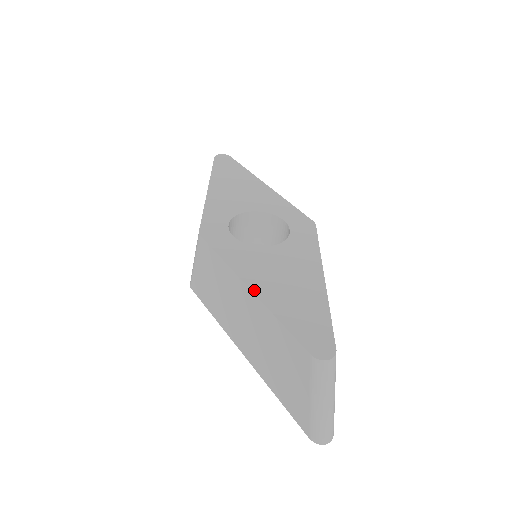
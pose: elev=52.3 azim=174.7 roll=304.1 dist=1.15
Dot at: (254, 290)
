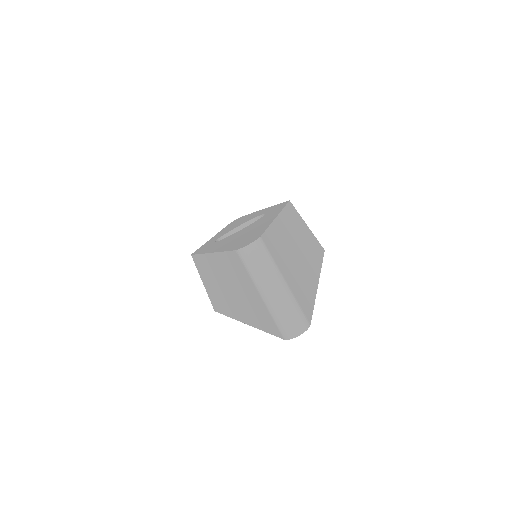
Dot at: (213, 251)
